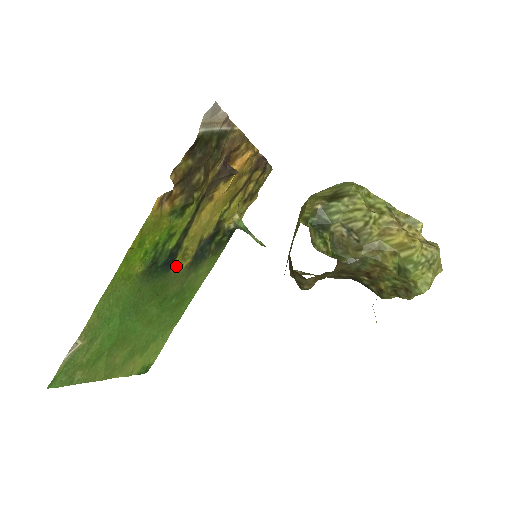
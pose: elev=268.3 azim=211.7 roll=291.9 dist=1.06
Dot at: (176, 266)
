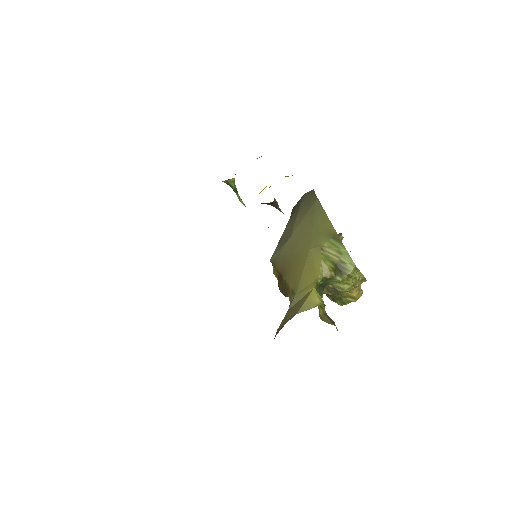
Dot at: occluded
